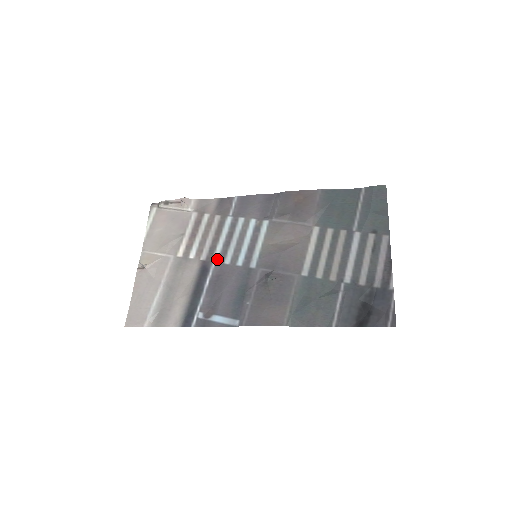
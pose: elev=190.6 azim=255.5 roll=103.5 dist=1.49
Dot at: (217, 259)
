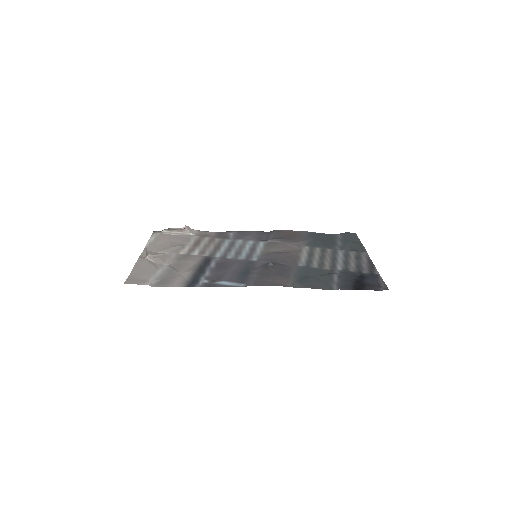
Dot at: (220, 256)
